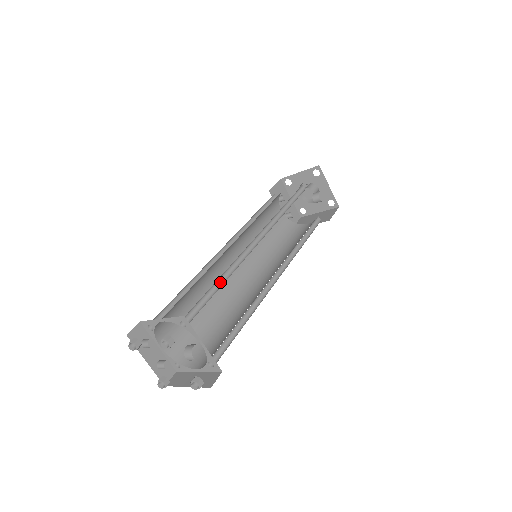
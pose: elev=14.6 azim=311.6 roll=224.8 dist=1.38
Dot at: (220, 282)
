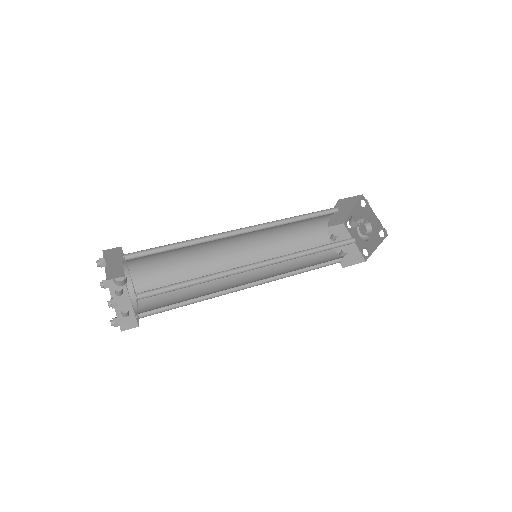
Dot at: occluded
